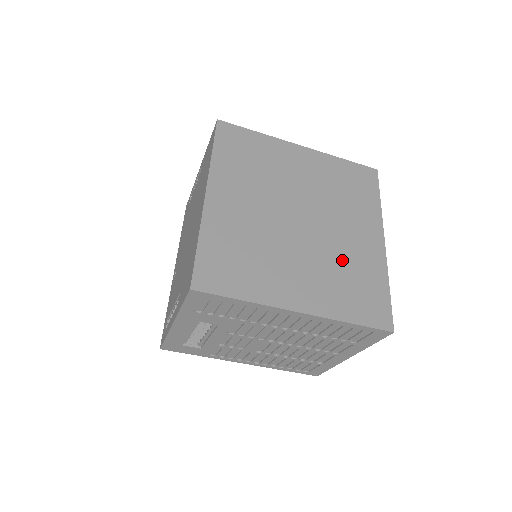
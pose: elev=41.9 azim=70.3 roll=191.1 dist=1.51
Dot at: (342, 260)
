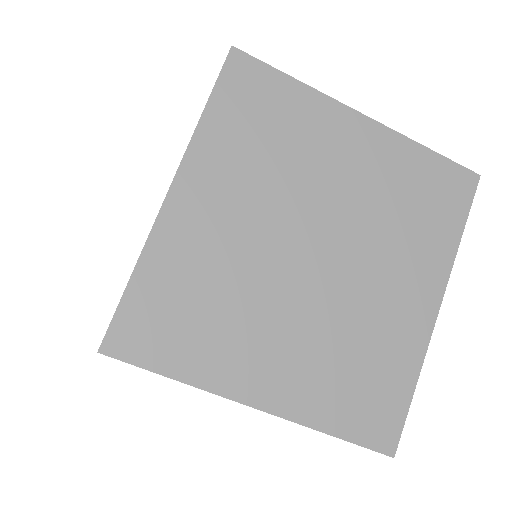
Dot at: (357, 332)
